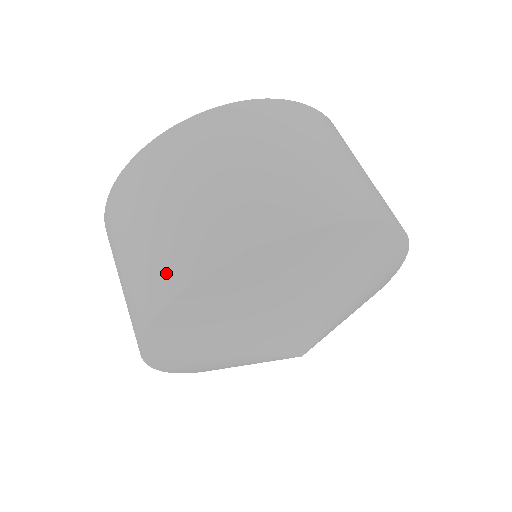
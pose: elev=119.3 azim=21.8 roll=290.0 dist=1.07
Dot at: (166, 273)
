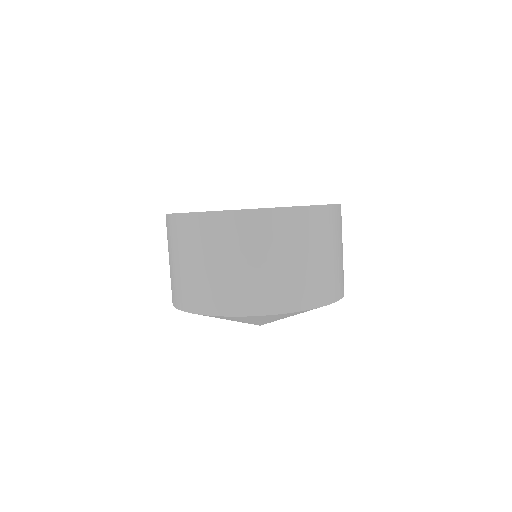
Dot at: (173, 292)
